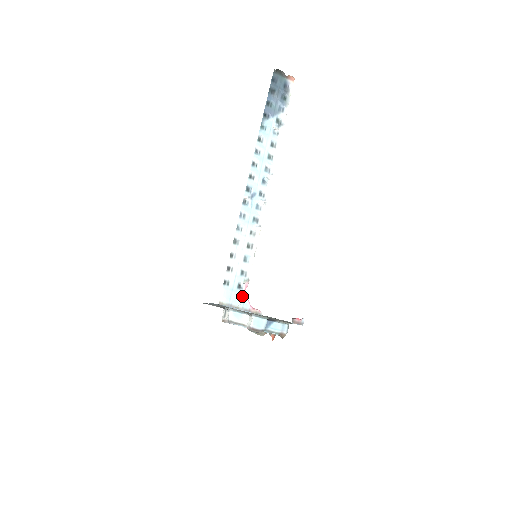
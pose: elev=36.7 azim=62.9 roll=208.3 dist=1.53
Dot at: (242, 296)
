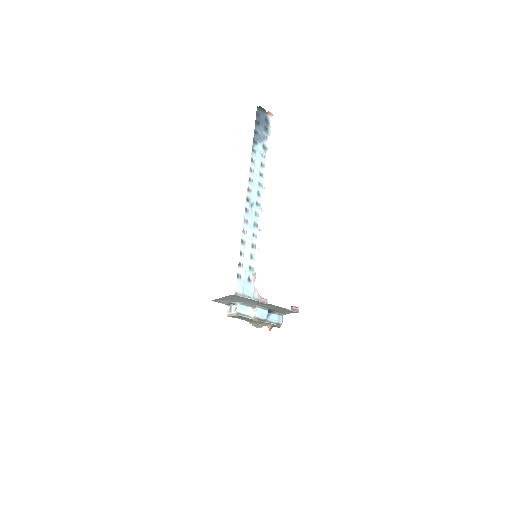
Dot at: (252, 287)
